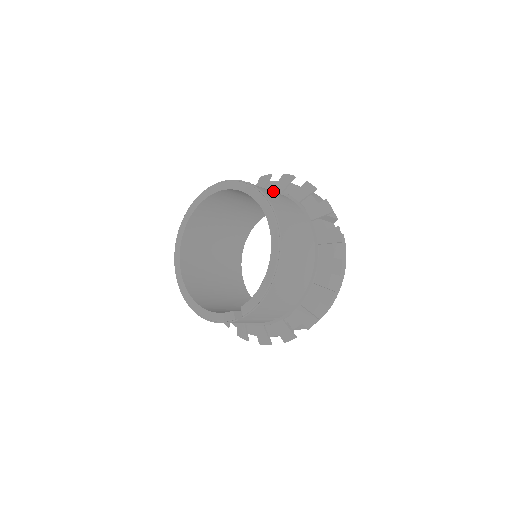
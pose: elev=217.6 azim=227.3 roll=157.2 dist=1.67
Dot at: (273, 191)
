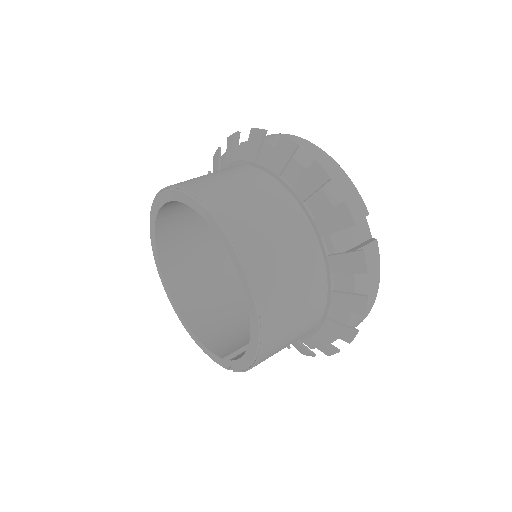
Dot at: (266, 170)
